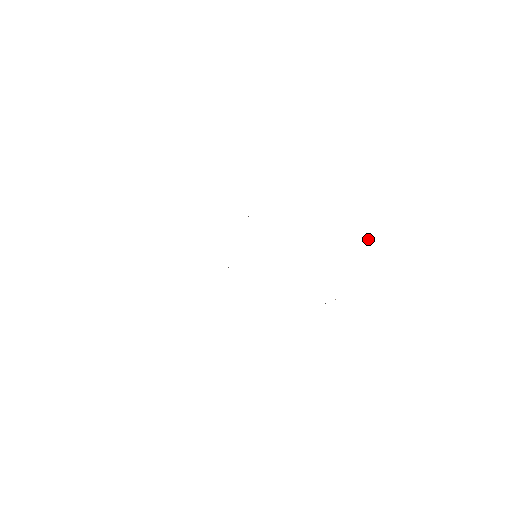
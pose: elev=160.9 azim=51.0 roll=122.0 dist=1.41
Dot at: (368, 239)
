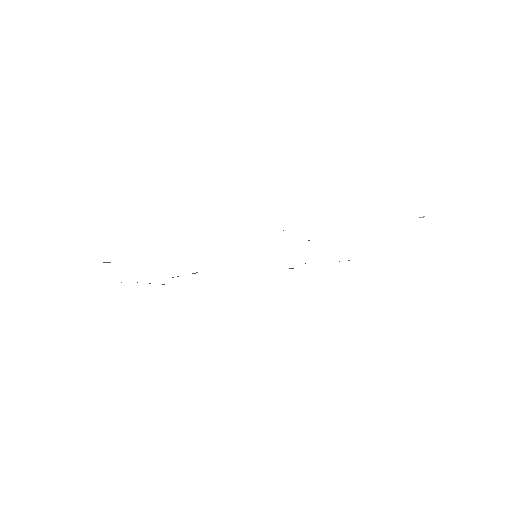
Dot at: (420, 217)
